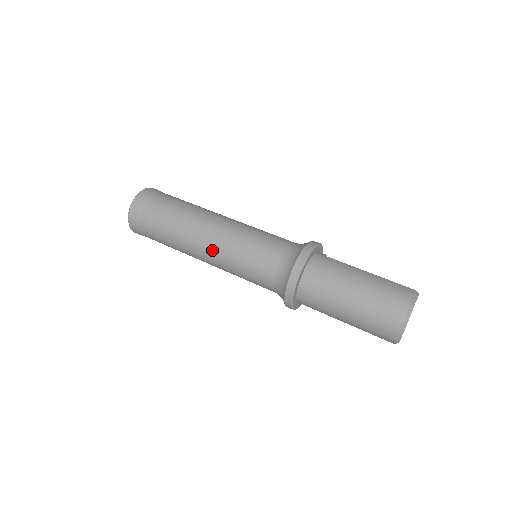
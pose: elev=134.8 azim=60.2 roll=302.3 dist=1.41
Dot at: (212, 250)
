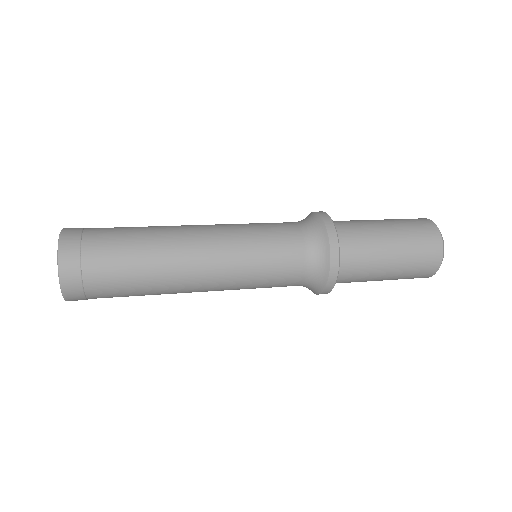
Dot at: (215, 249)
